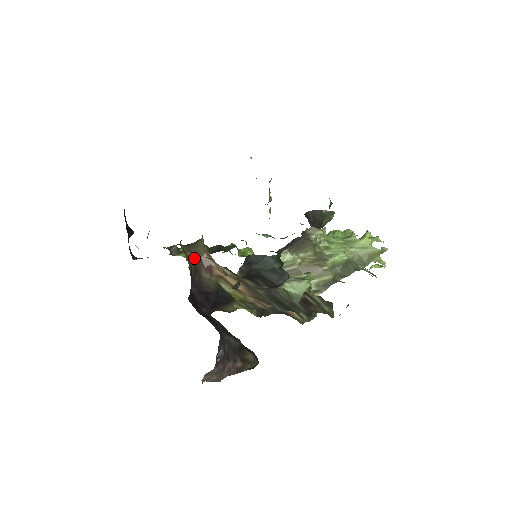
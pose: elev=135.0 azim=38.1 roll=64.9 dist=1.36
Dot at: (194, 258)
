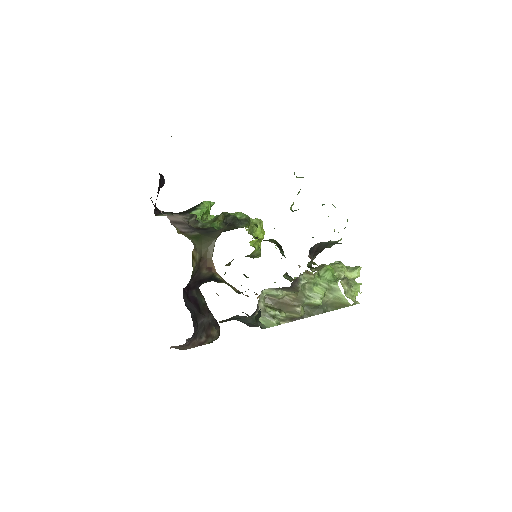
Dot at: (201, 259)
